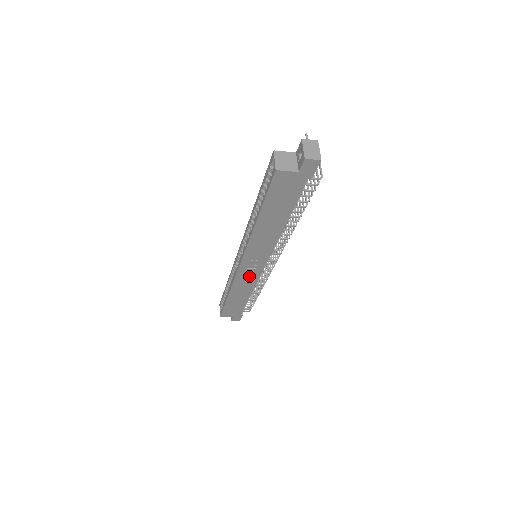
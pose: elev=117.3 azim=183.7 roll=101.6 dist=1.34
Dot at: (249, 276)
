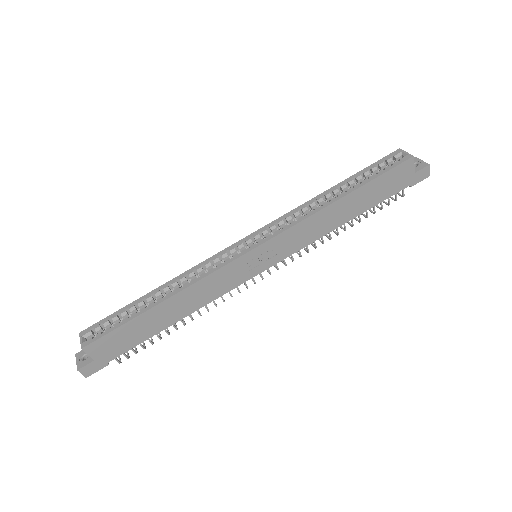
Dot at: (232, 277)
